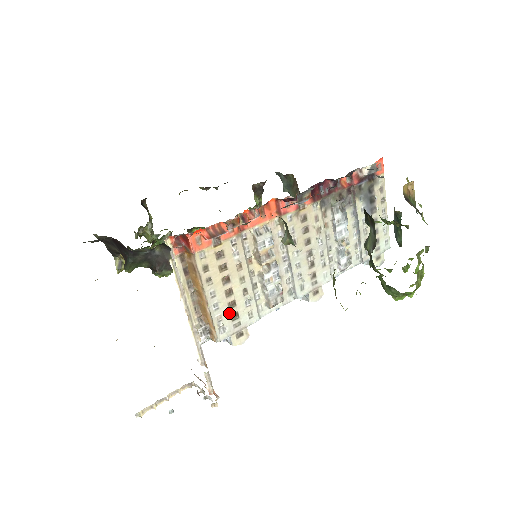
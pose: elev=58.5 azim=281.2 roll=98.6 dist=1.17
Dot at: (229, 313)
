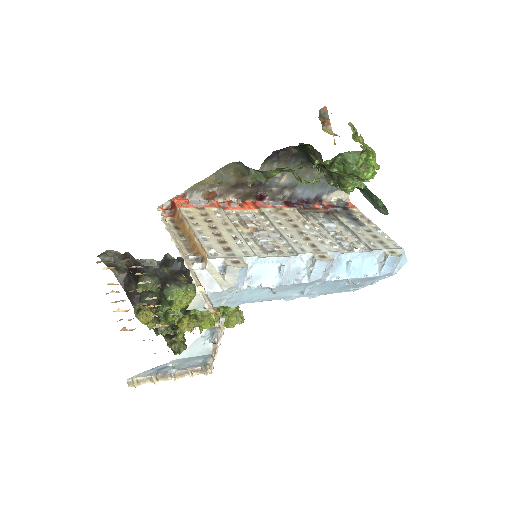
Dot at: (220, 246)
